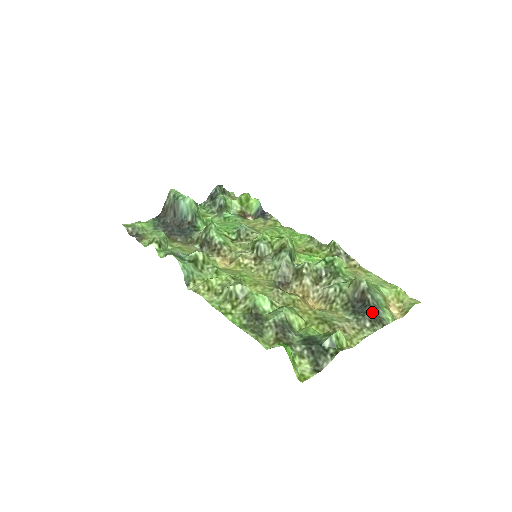
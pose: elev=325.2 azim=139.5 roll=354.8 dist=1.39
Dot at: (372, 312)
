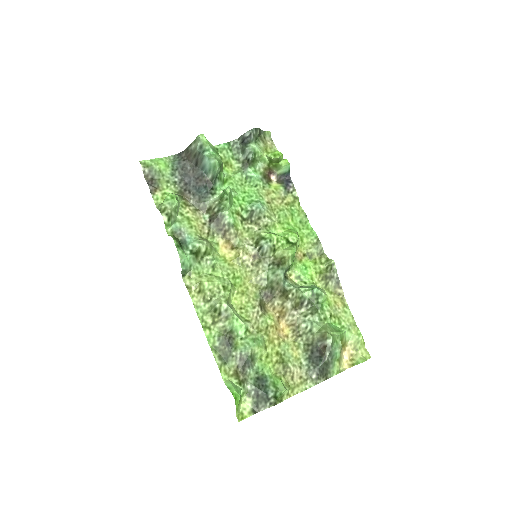
Dot at: (323, 366)
